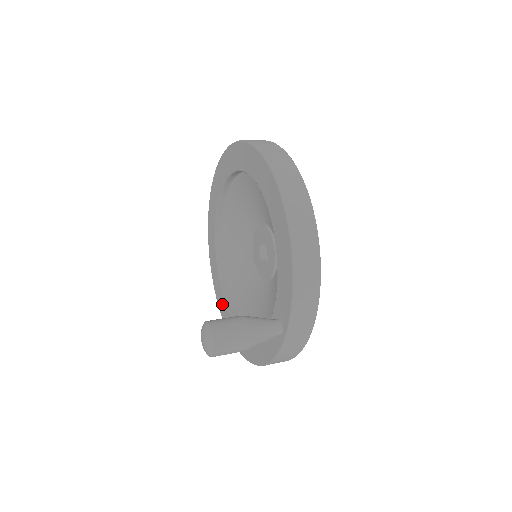
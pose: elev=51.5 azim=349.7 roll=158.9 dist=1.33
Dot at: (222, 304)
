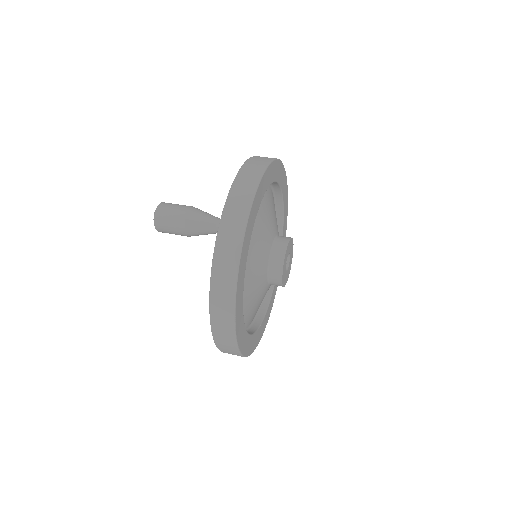
Dot at: occluded
